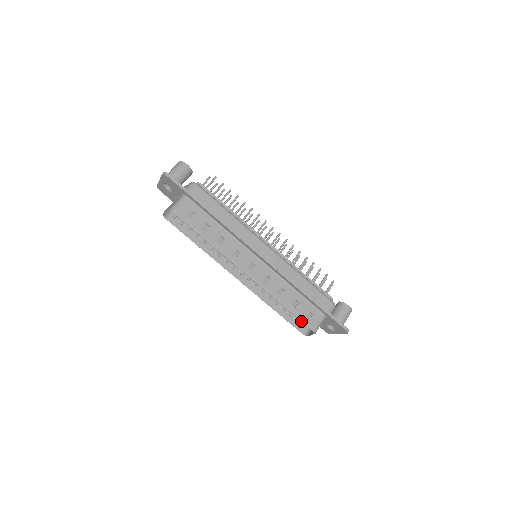
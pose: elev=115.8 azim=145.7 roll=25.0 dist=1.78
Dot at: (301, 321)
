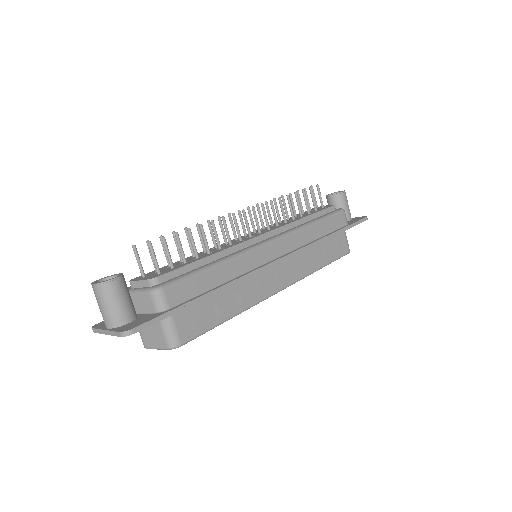
Dot at: occluded
